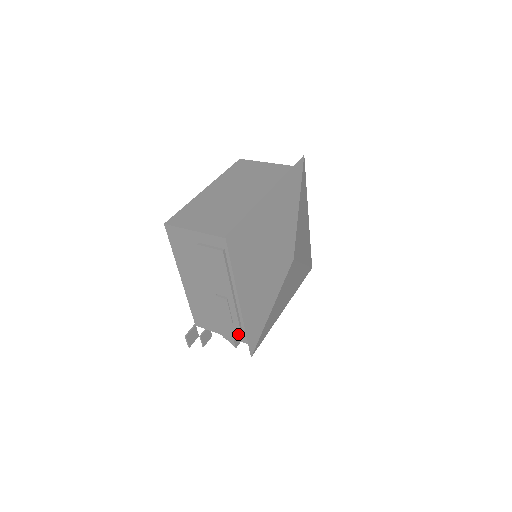
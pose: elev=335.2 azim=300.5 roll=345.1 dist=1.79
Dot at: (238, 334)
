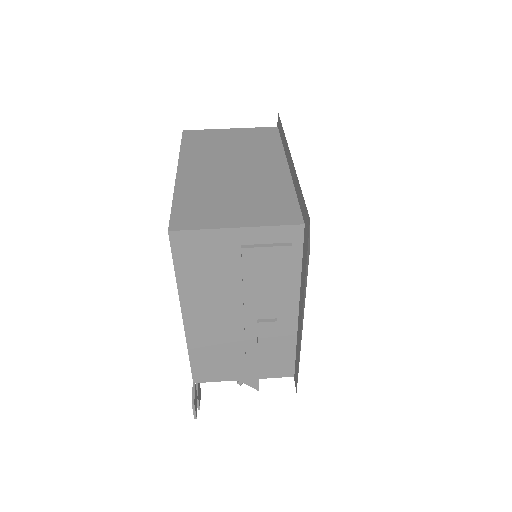
Dot at: (272, 368)
